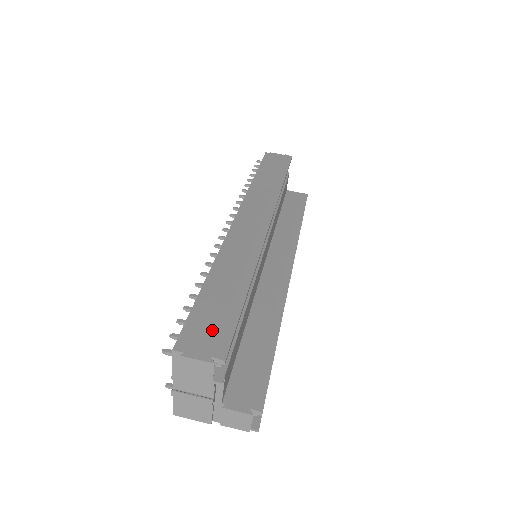
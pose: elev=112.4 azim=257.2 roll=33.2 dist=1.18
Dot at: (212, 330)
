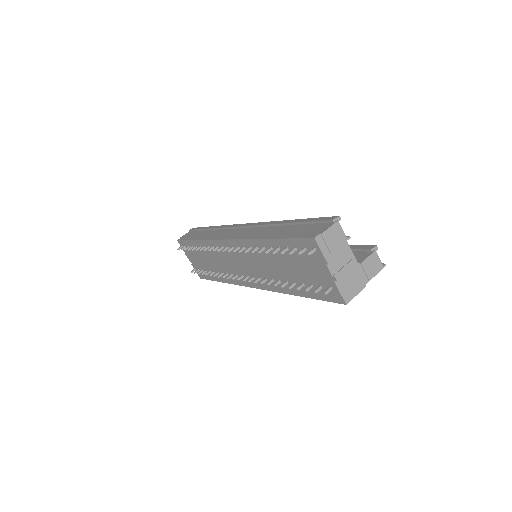
Dot at: (312, 227)
